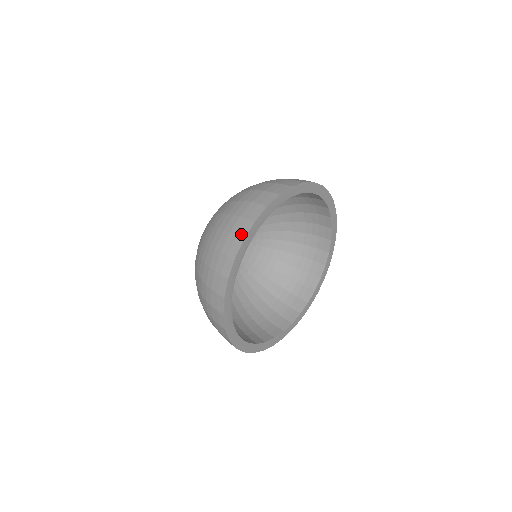
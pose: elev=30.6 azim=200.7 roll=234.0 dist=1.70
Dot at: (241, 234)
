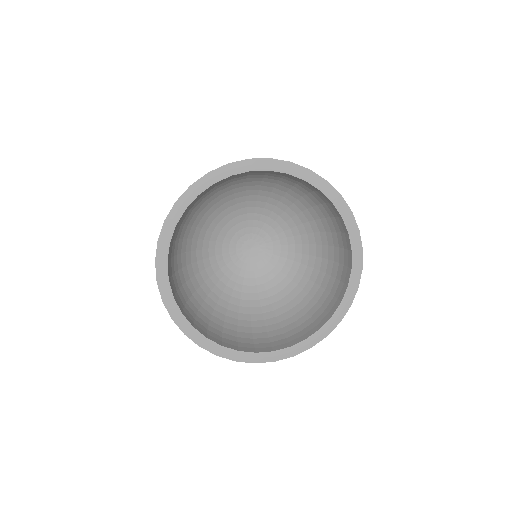
Dot at: occluded
